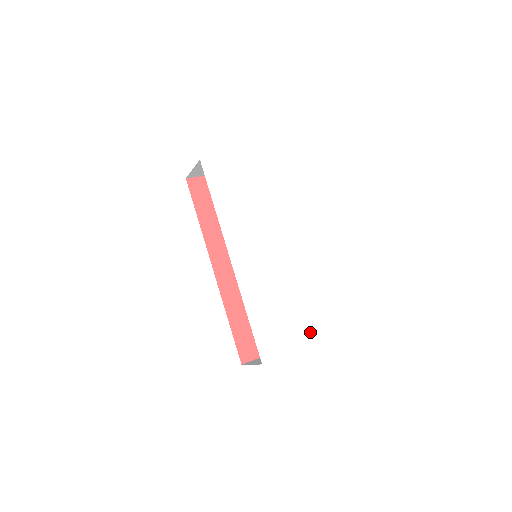
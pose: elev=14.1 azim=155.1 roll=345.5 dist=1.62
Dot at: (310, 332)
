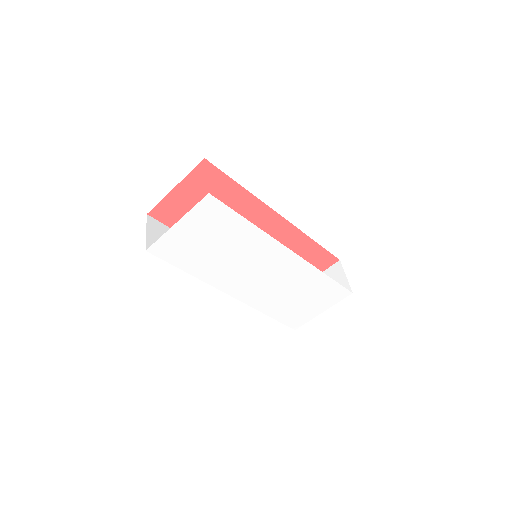
Dot at: (330, 299)
